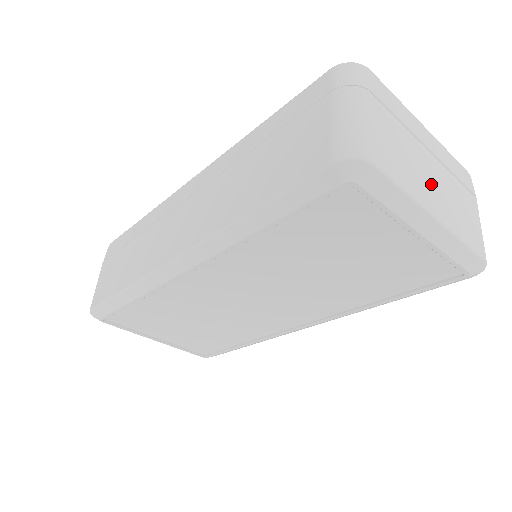
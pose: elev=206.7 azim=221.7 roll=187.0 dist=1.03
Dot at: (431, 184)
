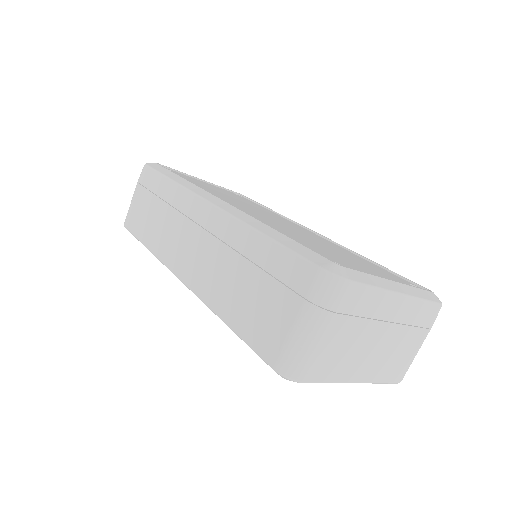
Dot at: (369, 356)
